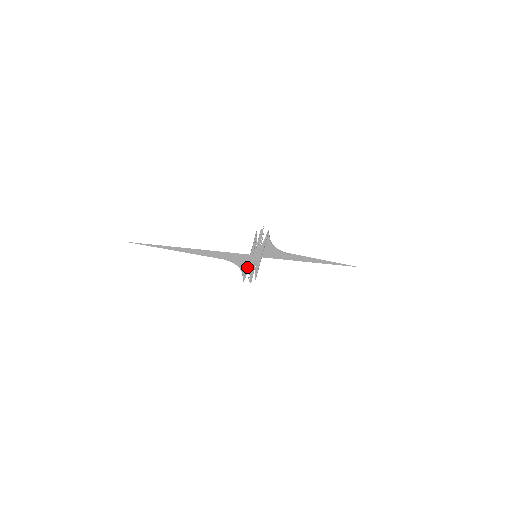
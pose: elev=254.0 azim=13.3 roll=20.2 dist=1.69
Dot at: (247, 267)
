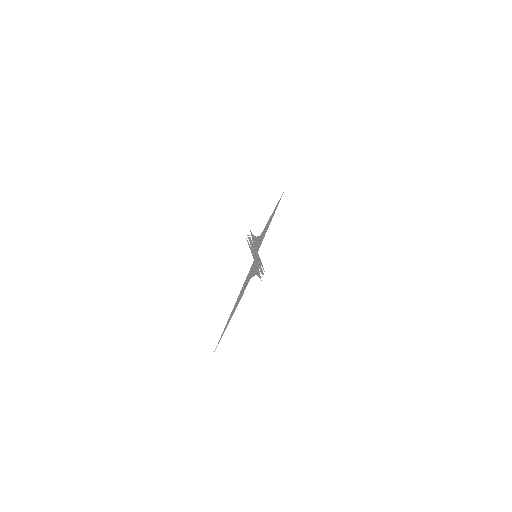
Dot at: (258, 269)
